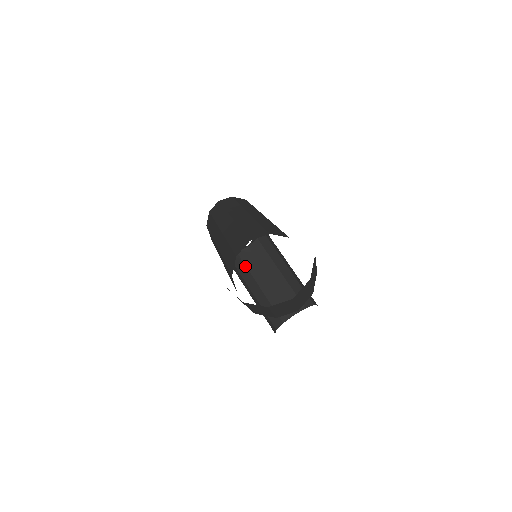
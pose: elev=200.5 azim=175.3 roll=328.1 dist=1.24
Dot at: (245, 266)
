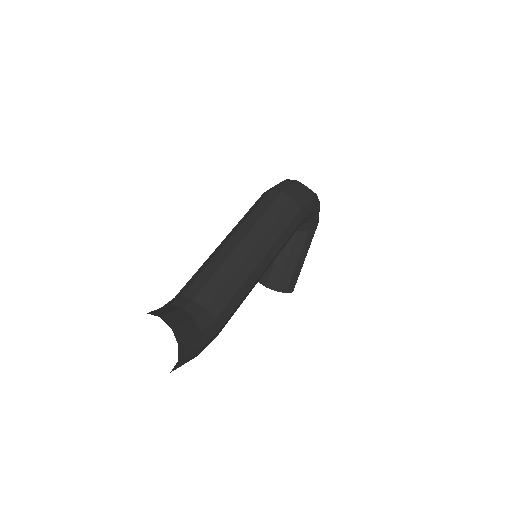
Dot at: occluded
